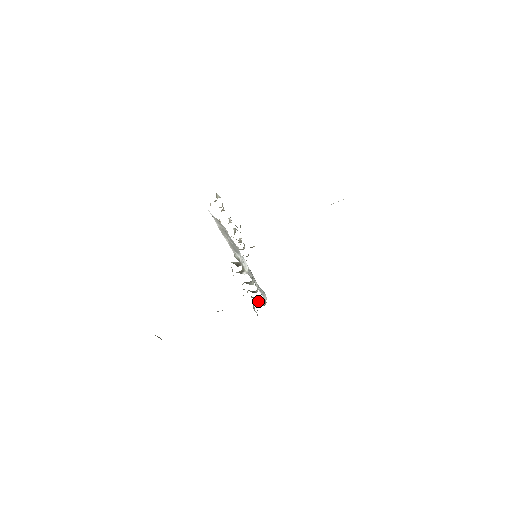
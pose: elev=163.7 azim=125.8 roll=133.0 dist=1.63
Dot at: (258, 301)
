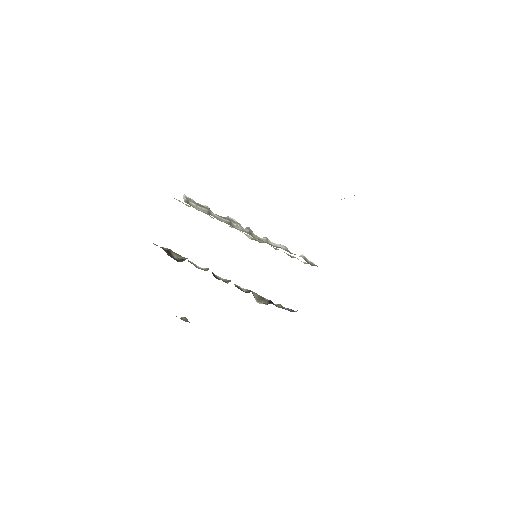
Dot at: (263, 303)
